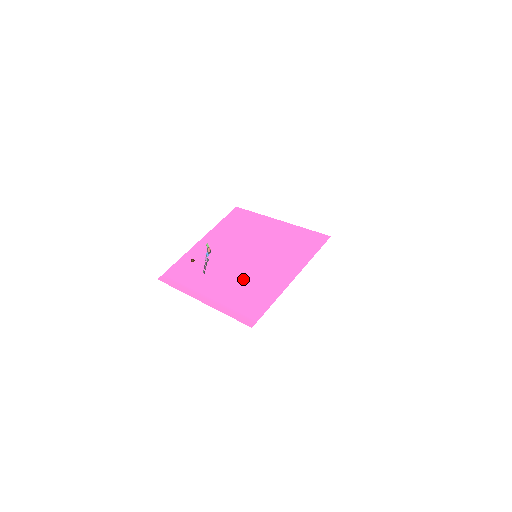
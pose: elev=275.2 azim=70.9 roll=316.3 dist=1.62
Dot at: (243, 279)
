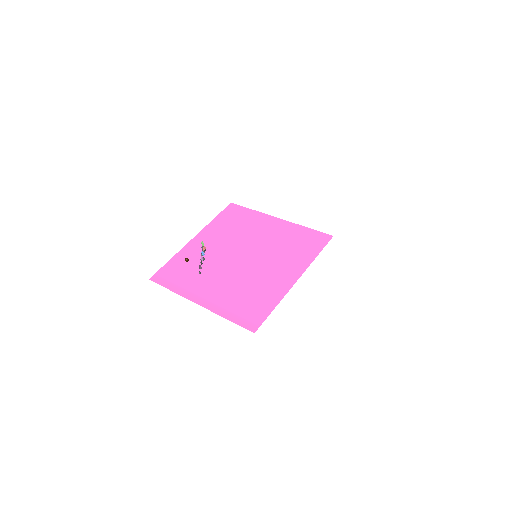
Dot at: (242, 280)
